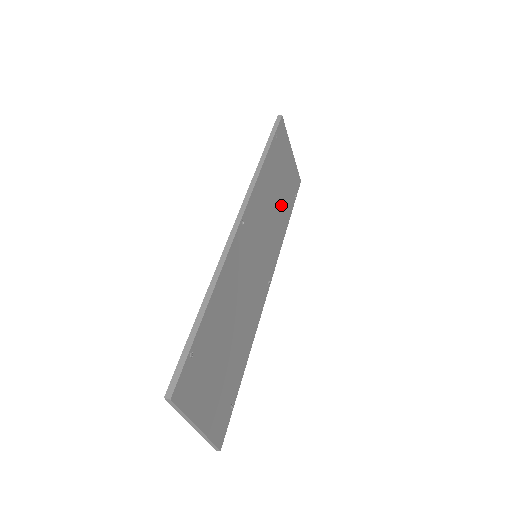
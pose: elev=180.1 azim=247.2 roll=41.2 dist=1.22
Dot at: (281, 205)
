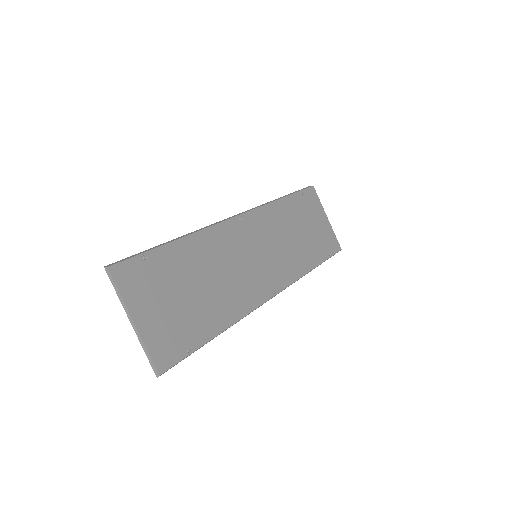
Dot at: (304, 246)
